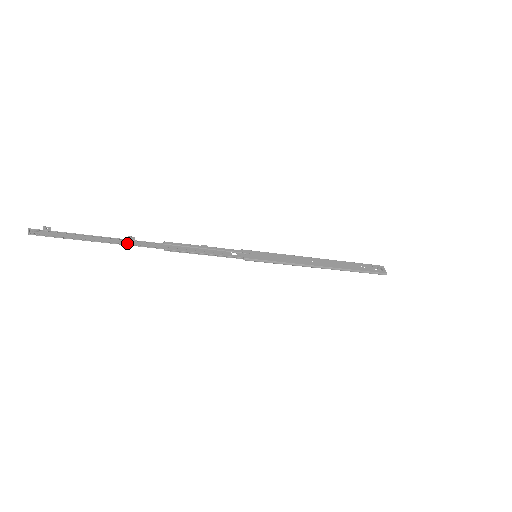
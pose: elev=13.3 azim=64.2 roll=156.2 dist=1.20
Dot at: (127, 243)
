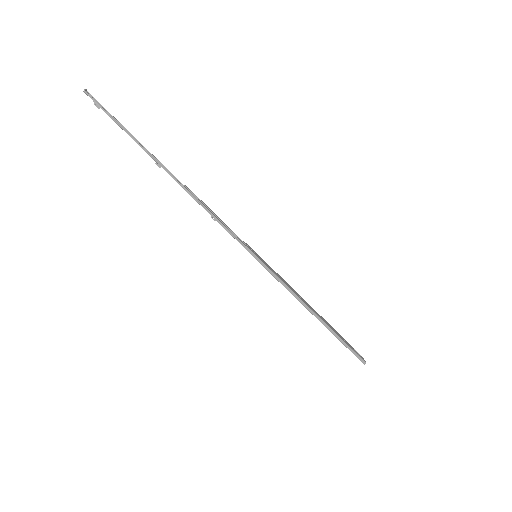
Dot at: (156, 160)
